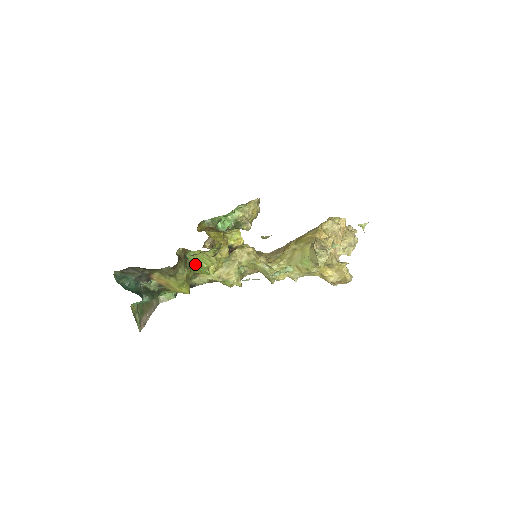
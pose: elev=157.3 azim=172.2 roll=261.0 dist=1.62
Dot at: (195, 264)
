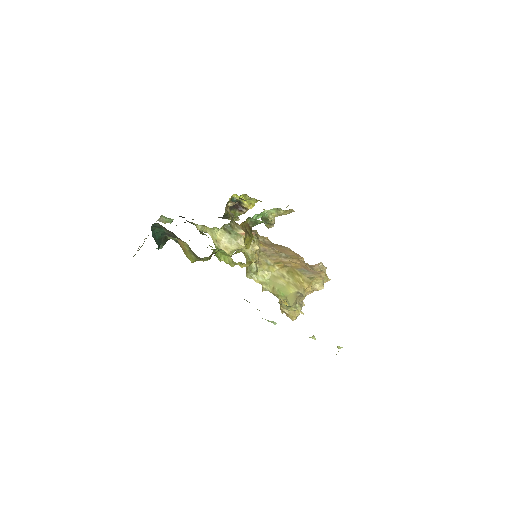
Dot at: (216, 250)
